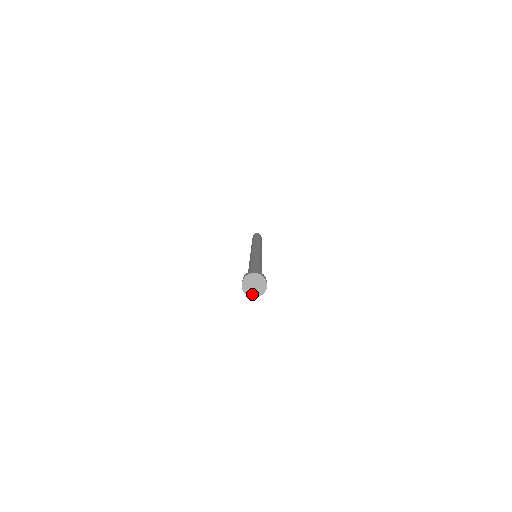
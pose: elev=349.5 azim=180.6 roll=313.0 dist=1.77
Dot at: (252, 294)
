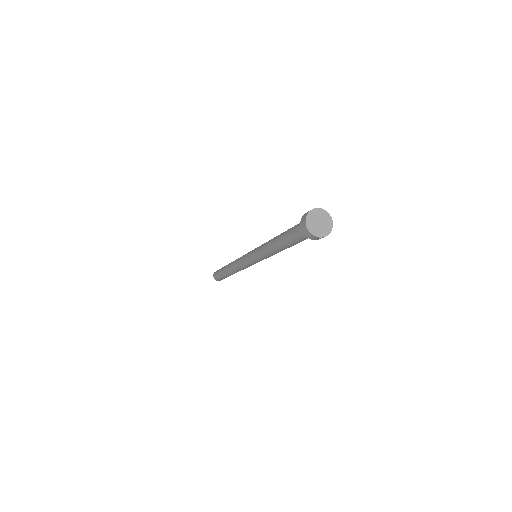
Dot at: (317, 233)
